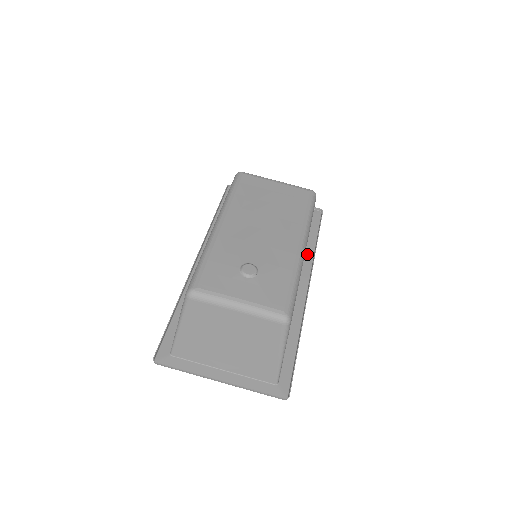
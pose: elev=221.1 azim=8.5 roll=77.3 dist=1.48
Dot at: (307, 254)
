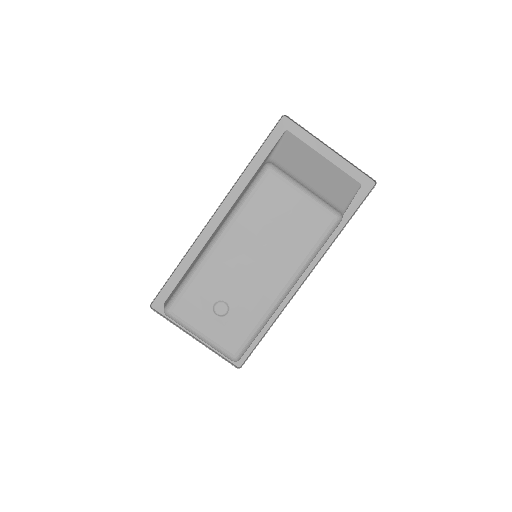
Dot at: occluded
